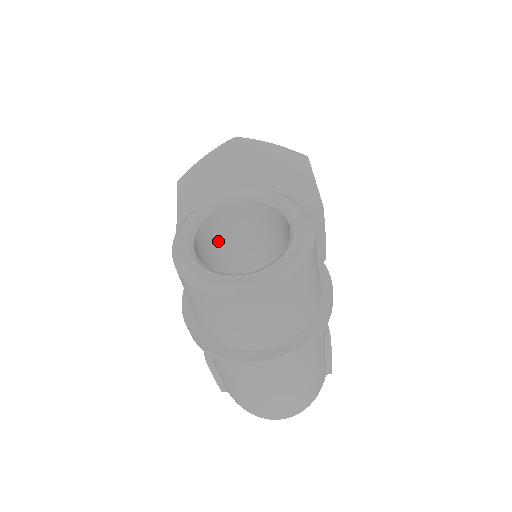
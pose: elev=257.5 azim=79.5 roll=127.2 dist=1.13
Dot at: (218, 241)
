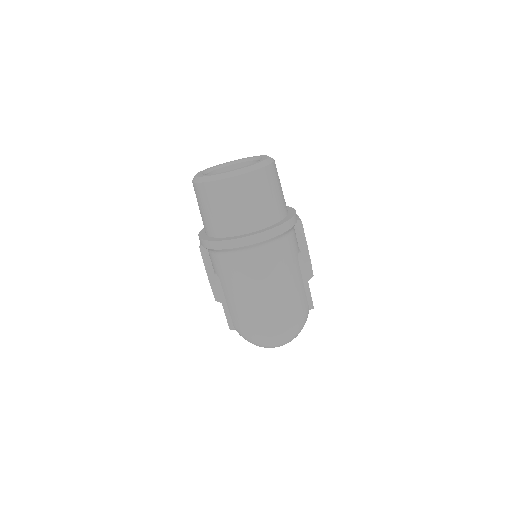
Dot at: occluded
